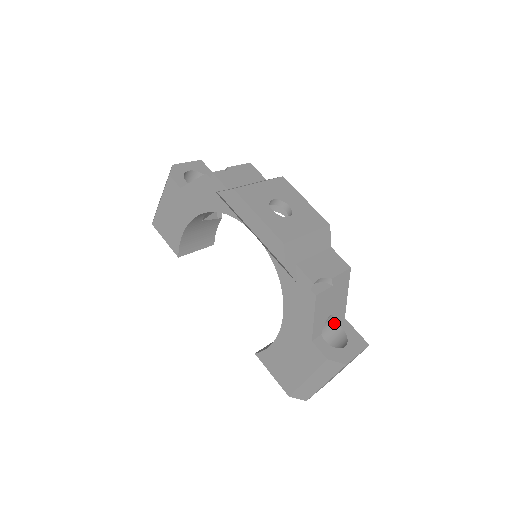
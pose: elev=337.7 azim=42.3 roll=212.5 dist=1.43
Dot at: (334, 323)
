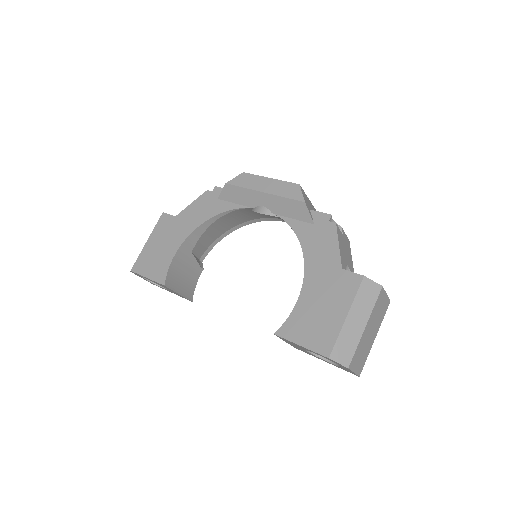
Dot at: occluded
